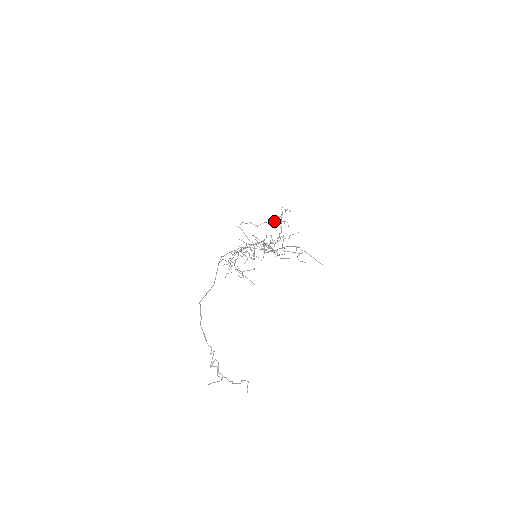
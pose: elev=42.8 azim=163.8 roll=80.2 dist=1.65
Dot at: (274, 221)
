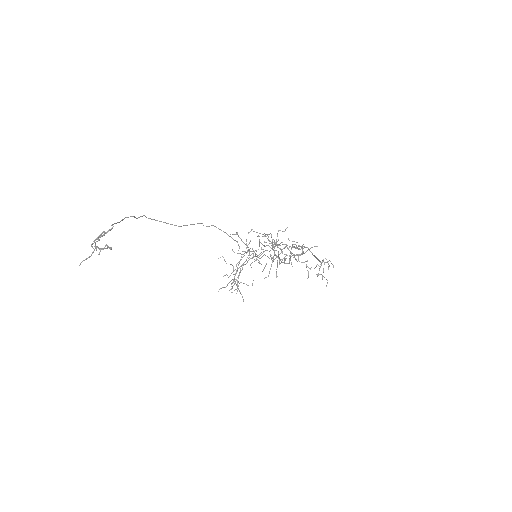
Dot at: (309, 268)
